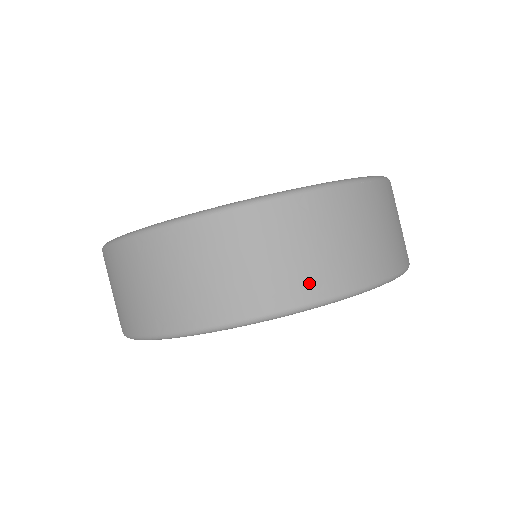
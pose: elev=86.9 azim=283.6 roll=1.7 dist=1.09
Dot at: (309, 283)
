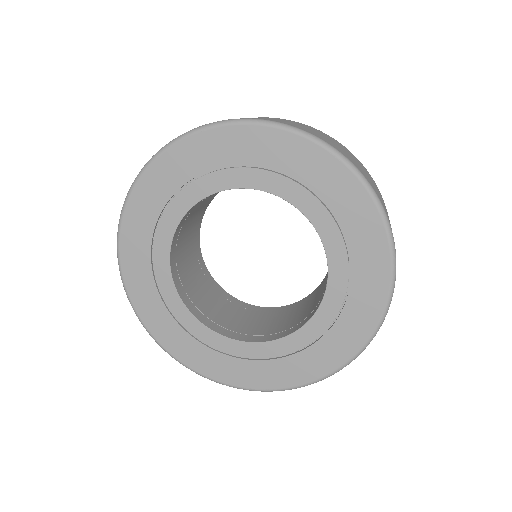
Dot at: (311, 132)
